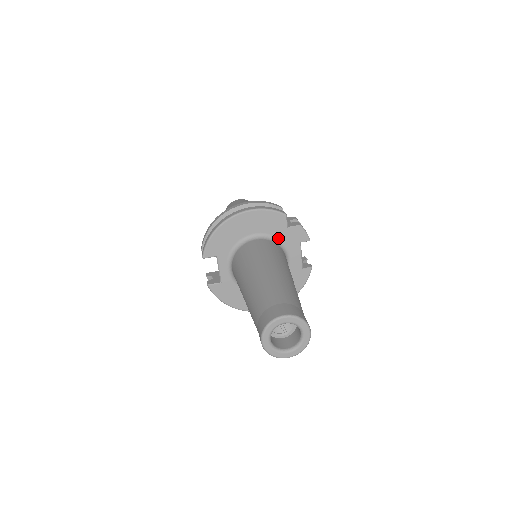
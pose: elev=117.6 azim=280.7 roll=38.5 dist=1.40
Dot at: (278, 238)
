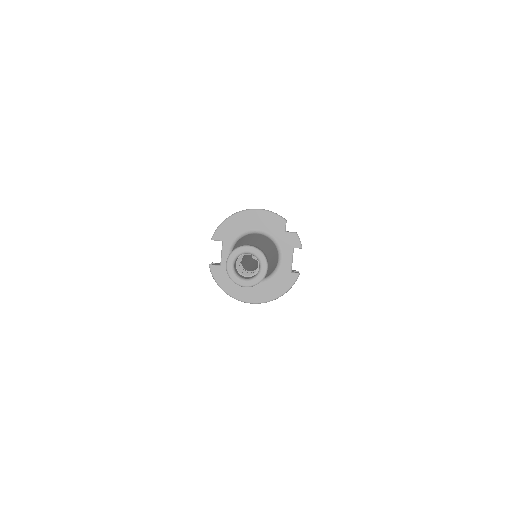
Dot at: (276, 239)
